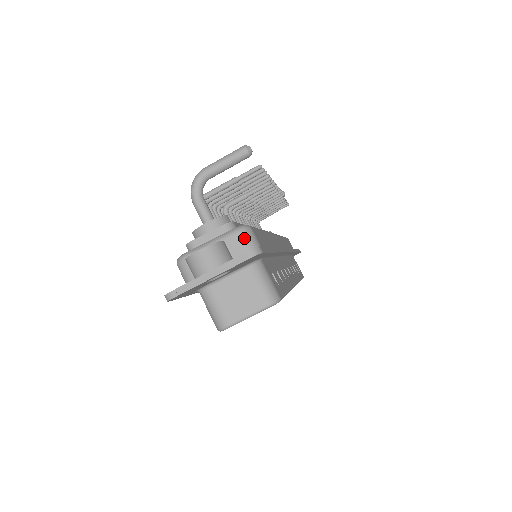
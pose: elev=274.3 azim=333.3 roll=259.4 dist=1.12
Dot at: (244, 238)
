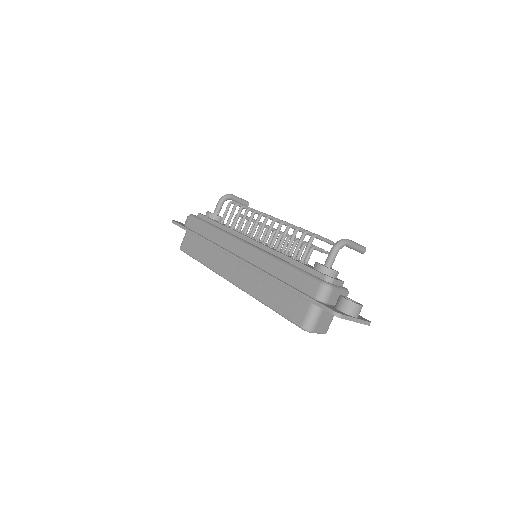
Dot at: occluded
